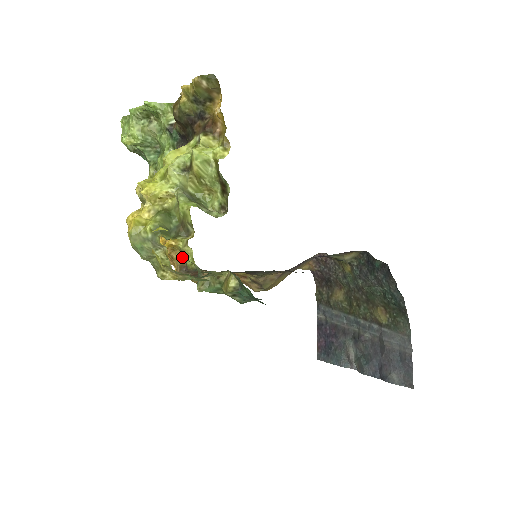
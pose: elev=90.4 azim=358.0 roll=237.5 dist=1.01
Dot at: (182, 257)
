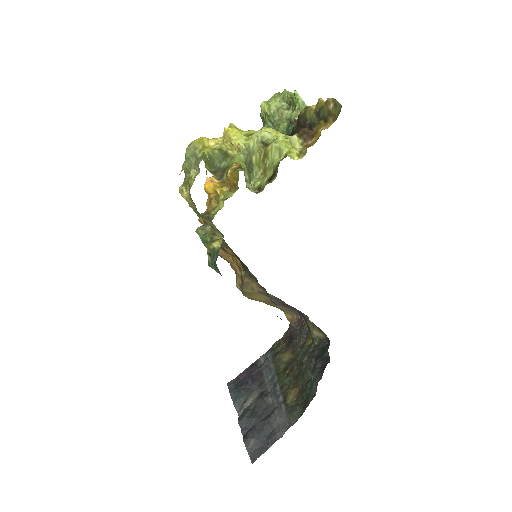
Dot at: occluded
